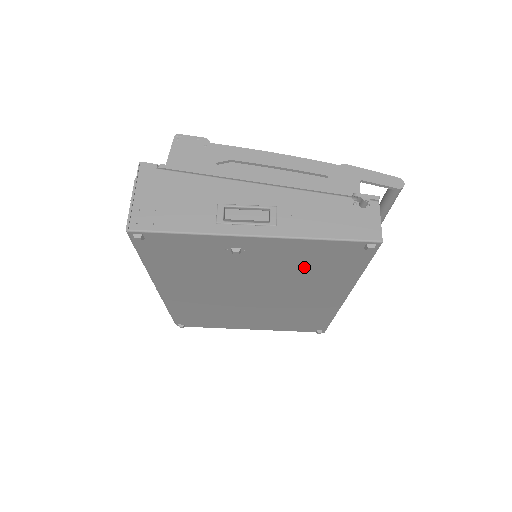
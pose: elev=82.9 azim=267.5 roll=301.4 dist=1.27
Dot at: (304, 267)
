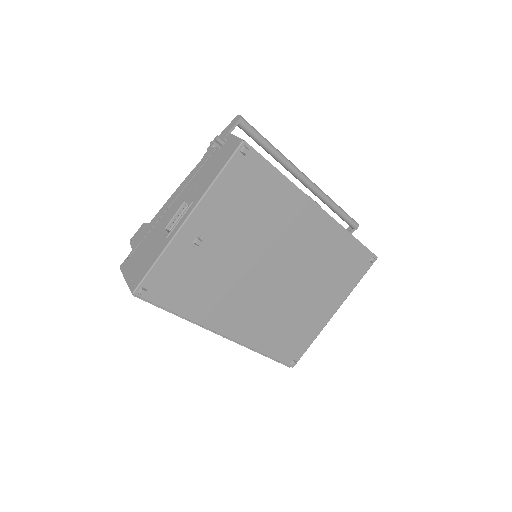
Dot at: (249, 210)
